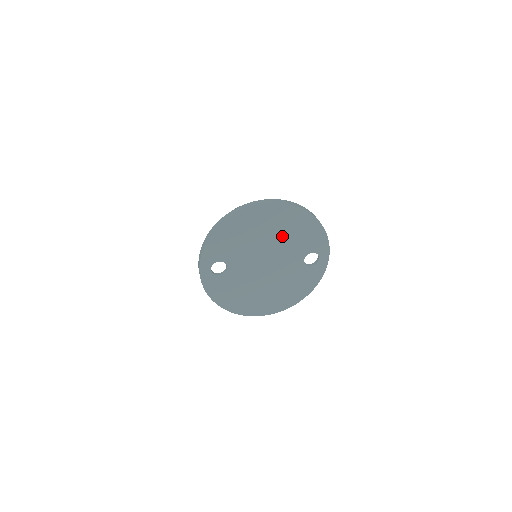
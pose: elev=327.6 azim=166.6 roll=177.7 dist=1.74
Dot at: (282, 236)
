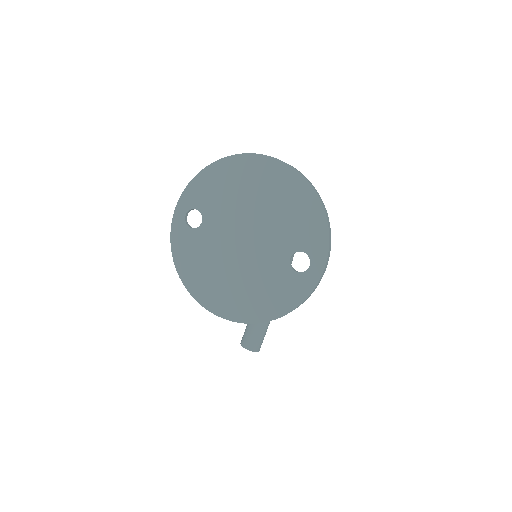
Dot at: (274, 209)
